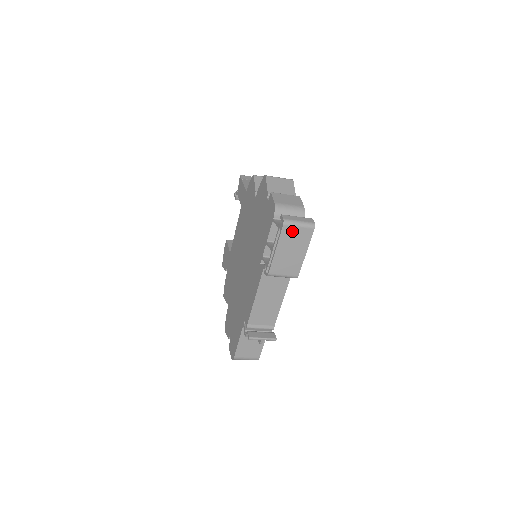
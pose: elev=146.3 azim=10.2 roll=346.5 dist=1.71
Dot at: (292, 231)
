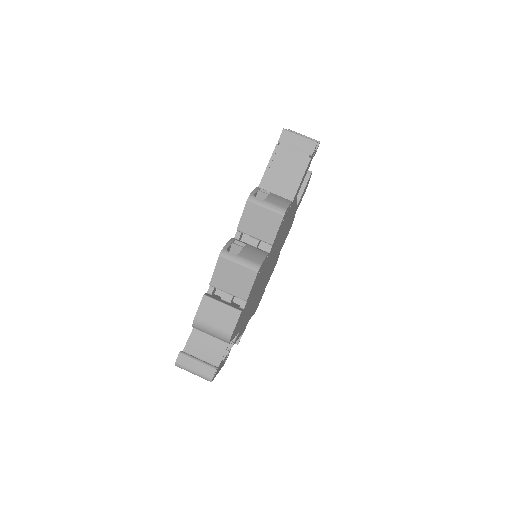
Dot at: occluded
